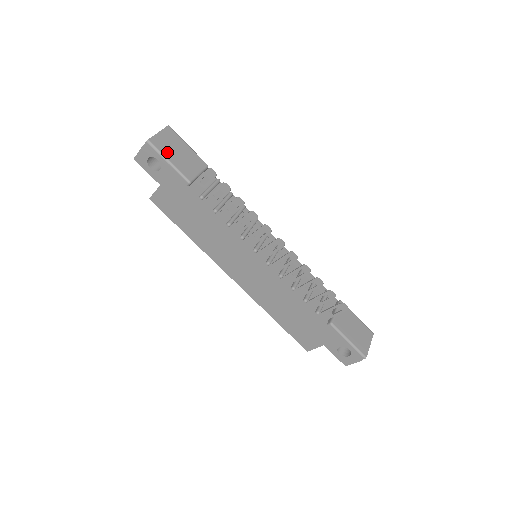
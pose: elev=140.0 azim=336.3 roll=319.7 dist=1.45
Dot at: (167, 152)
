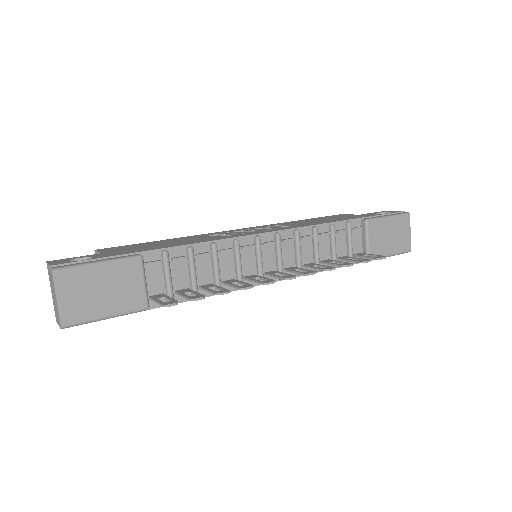
Dot at: (92, 311)
